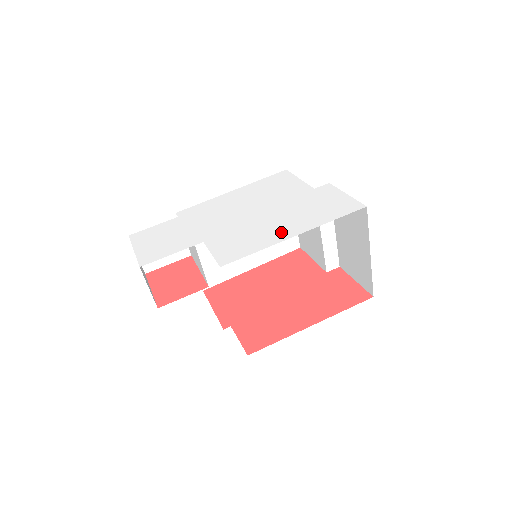
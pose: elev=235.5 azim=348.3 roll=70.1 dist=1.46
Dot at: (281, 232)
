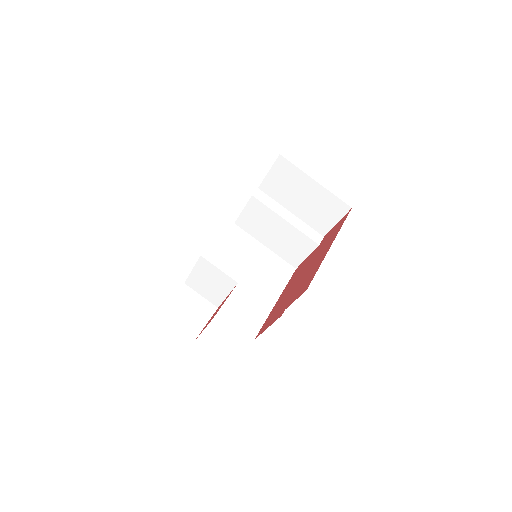
Dot at: occluded
